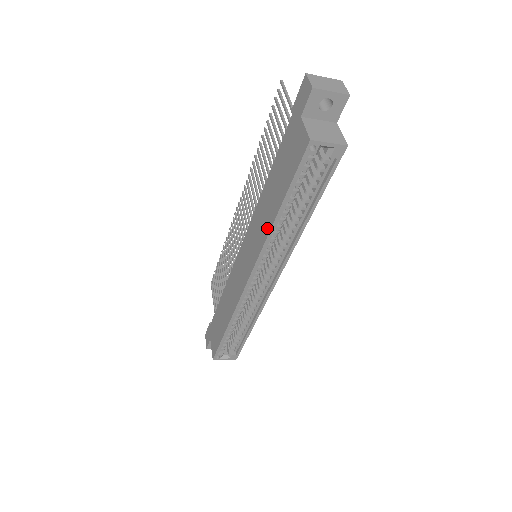
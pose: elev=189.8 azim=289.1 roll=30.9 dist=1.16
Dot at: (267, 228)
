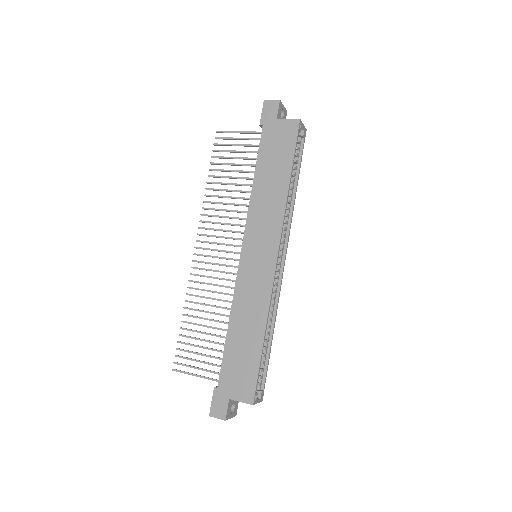
Dot at: (281, 200)
